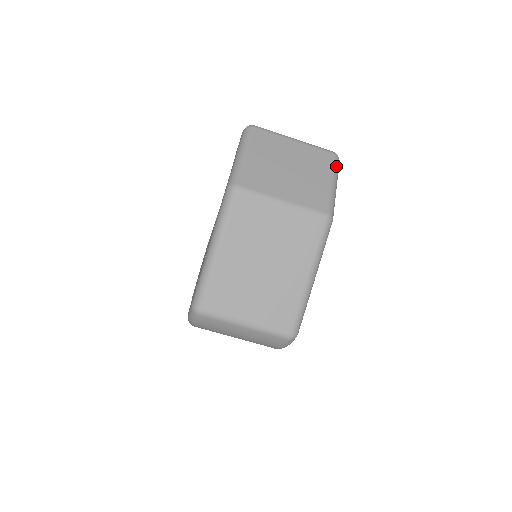
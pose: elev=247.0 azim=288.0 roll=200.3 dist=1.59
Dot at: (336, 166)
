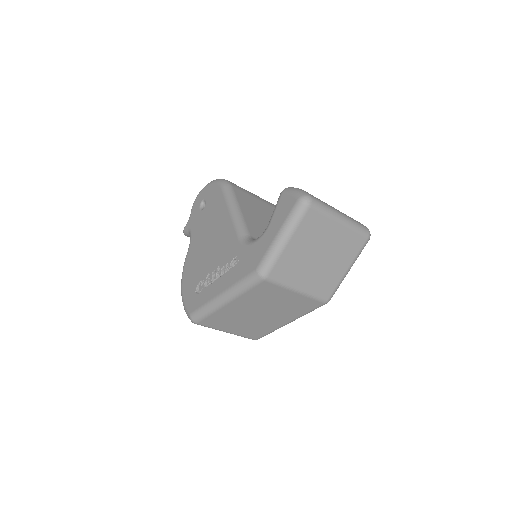
Dot at: occluded
